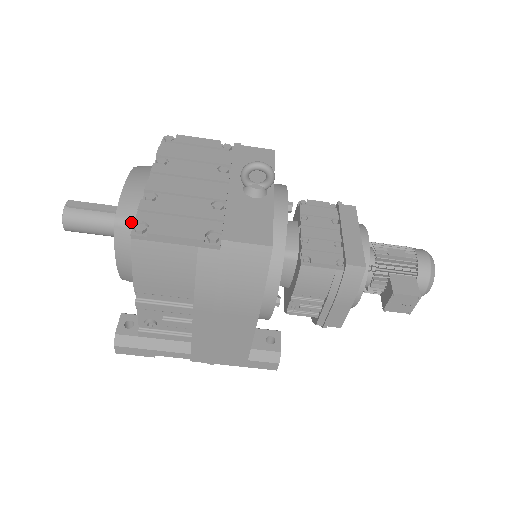
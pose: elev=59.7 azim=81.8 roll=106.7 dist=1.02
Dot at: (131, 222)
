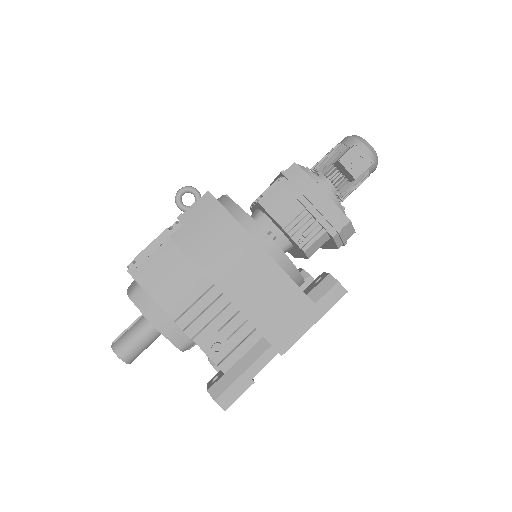
Dot at: (137, 286)
